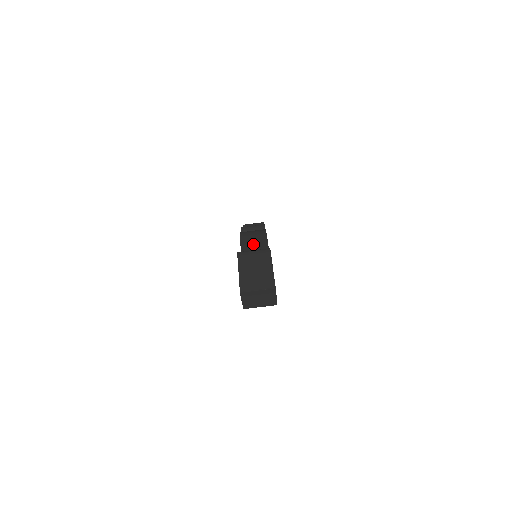
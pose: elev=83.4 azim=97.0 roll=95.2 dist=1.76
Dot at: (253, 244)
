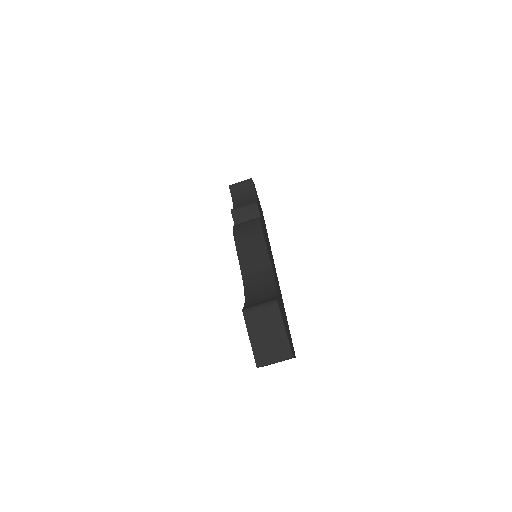
Dot at: (252, 256)
